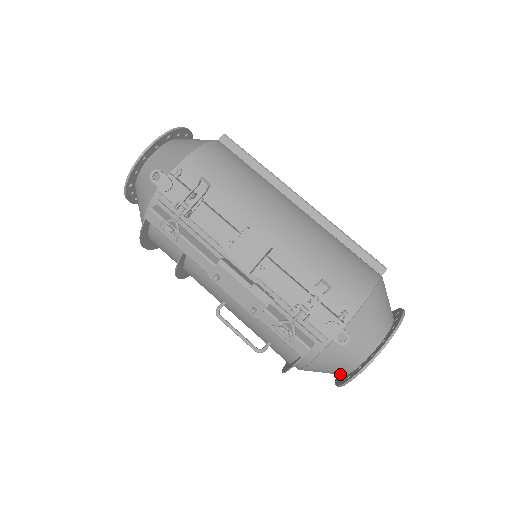
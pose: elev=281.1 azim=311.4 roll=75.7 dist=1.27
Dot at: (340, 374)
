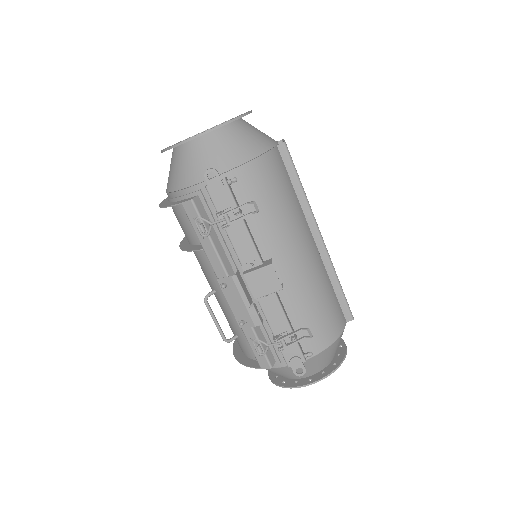
Dot at: occluded
